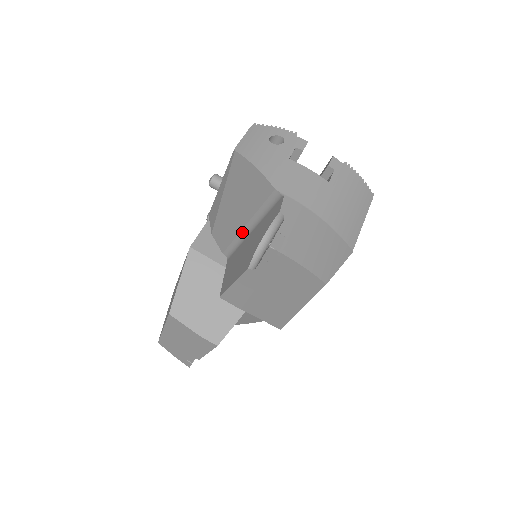
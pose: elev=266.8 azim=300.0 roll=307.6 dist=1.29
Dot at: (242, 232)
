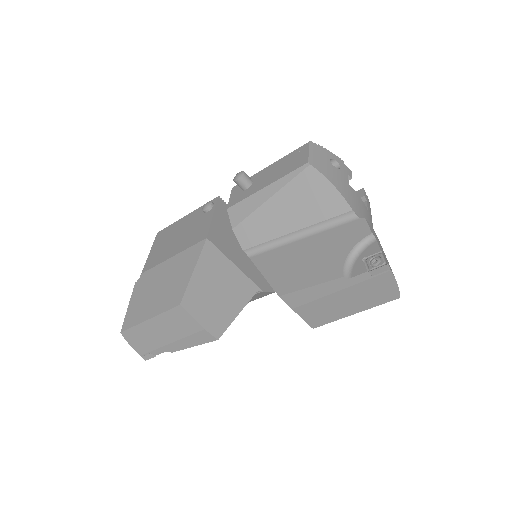
Dot at: (285, 236)
